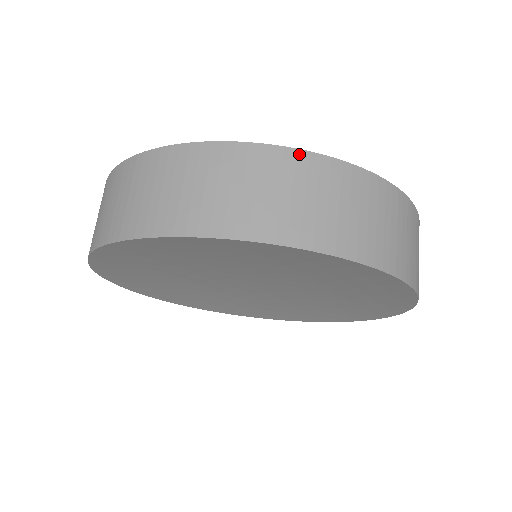
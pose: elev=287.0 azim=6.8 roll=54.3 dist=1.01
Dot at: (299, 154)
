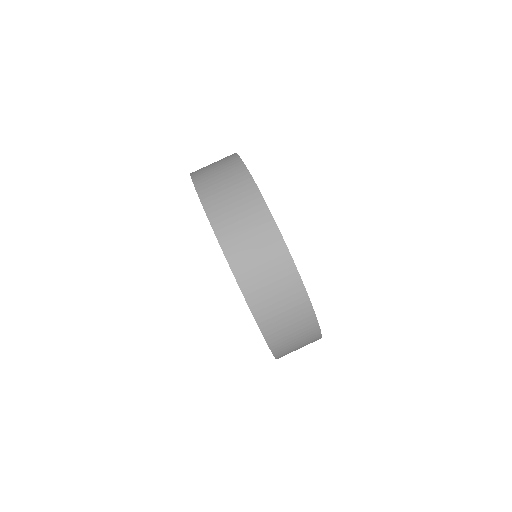
Dot at: (242, 165)
